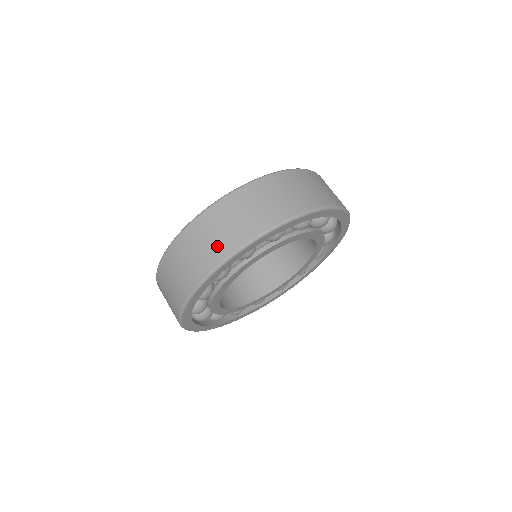
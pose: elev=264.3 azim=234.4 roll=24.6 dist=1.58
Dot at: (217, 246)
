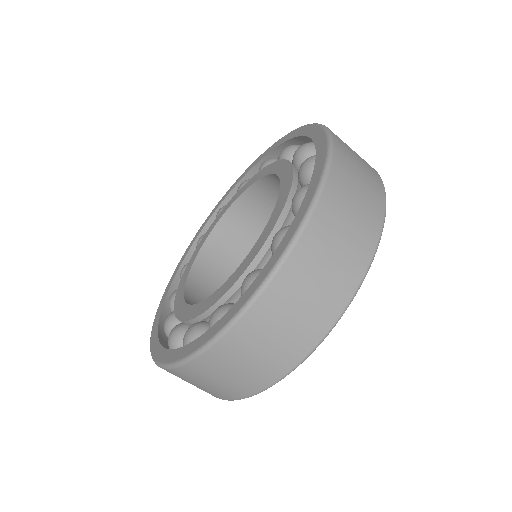
Dot at: (348, 263)
